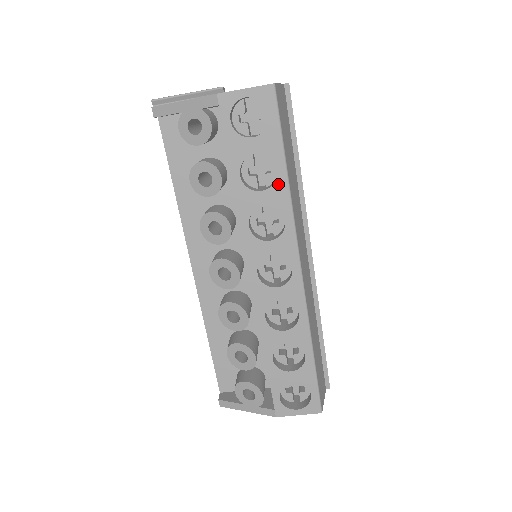
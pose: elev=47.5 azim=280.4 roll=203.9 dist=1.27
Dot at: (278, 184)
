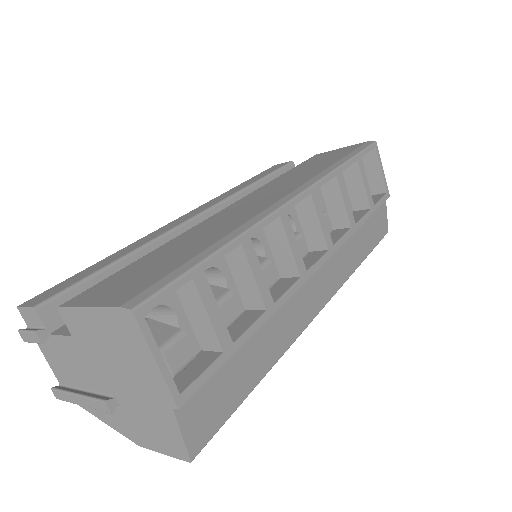
Dot at: occluded
